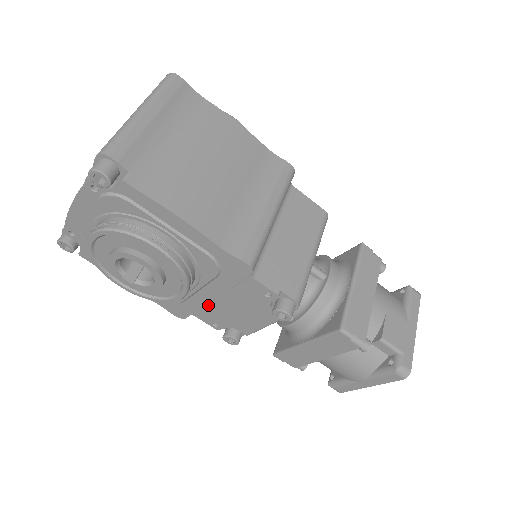
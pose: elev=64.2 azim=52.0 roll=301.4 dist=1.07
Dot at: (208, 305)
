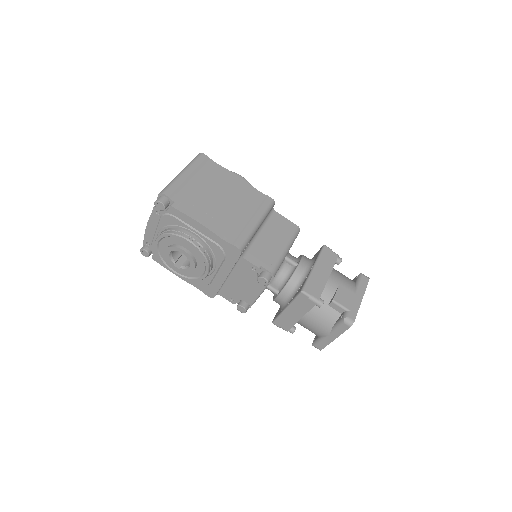
Dot at: (225, 284)
